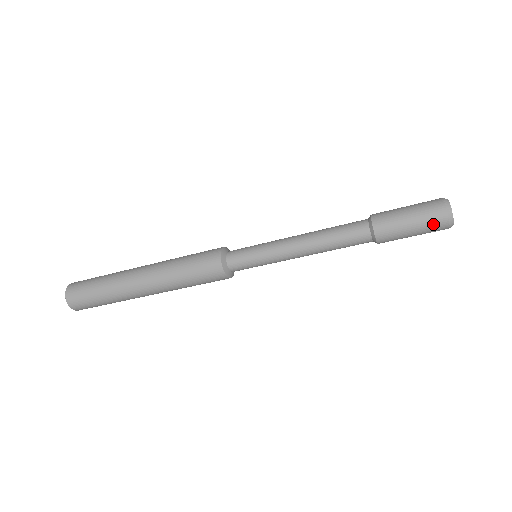
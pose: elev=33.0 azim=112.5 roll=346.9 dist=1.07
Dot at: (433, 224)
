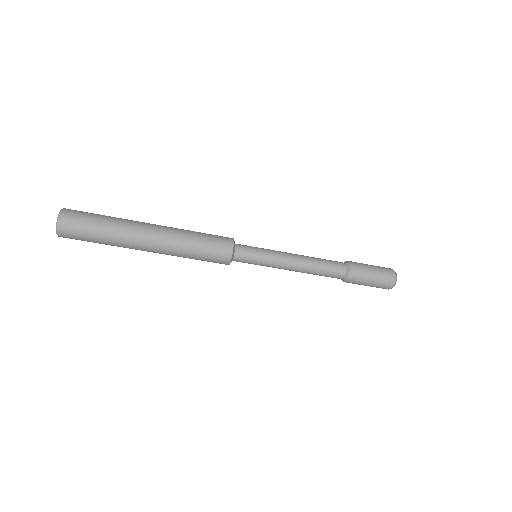
Dot at: (386, 274)
